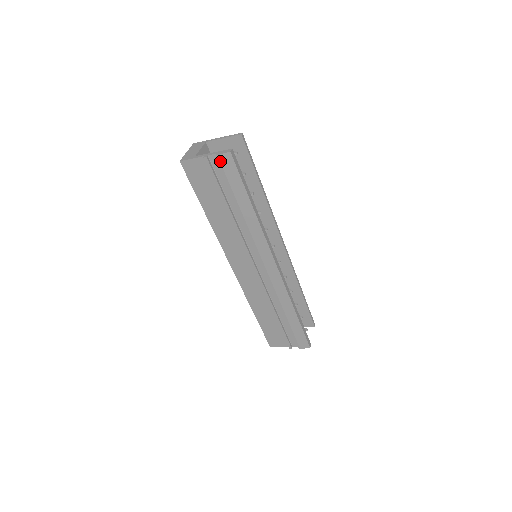
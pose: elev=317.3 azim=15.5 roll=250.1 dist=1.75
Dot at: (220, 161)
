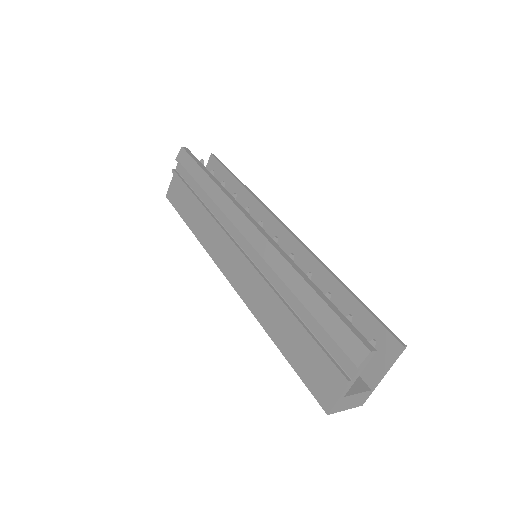
Dot at: (179, 161)
